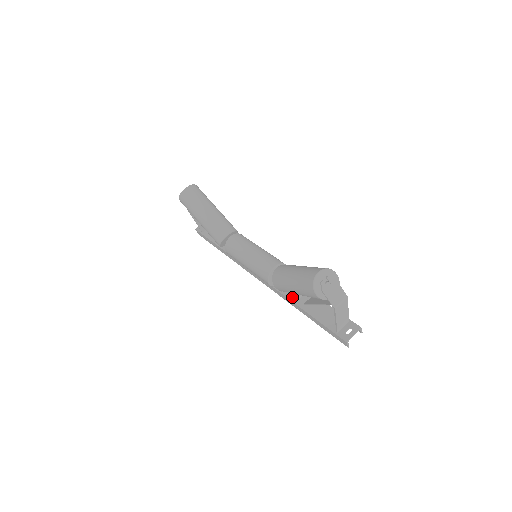
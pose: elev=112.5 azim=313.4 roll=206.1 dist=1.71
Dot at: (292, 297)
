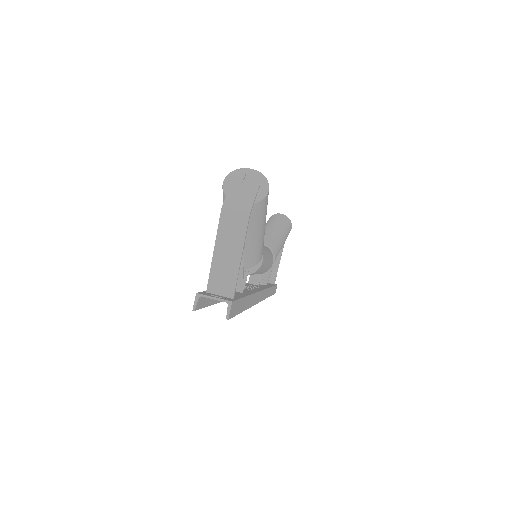
Dot at: occluded
